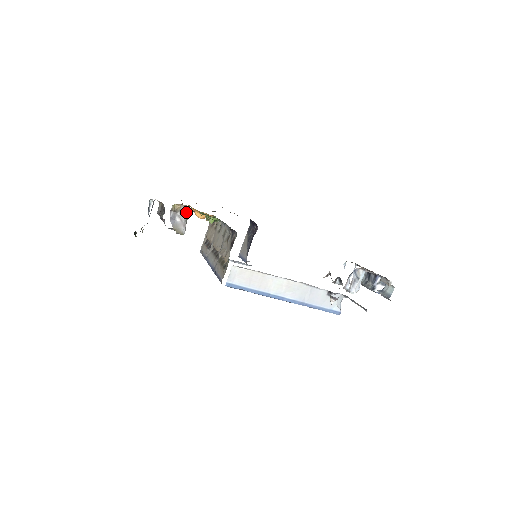
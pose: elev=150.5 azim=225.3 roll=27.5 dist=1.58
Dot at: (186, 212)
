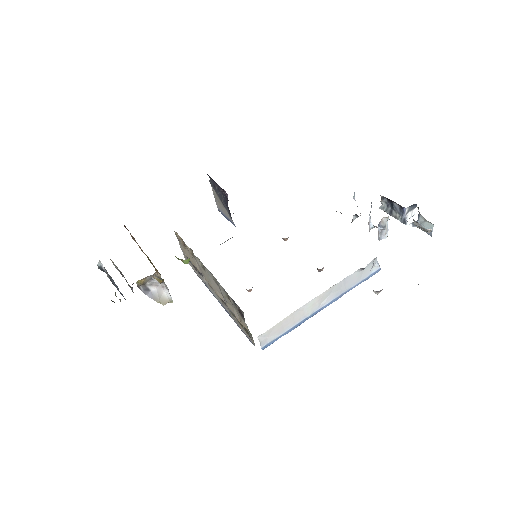
Dot at: occluded
